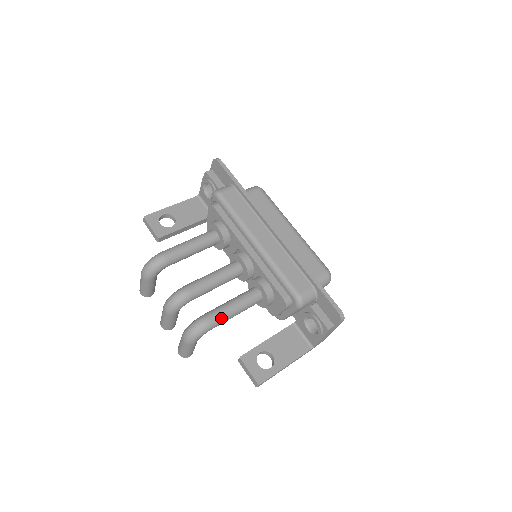
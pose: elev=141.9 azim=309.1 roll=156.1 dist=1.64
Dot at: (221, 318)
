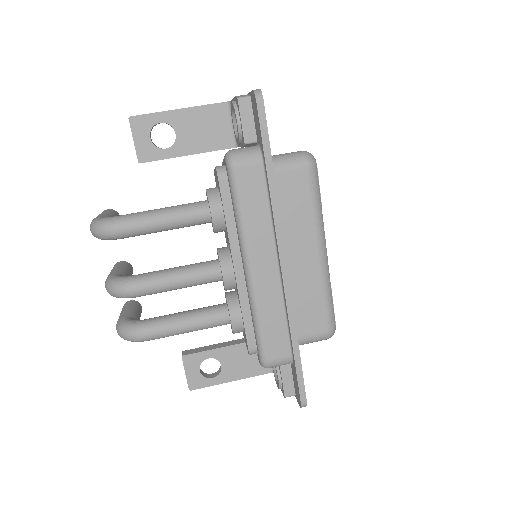
Dot at: (163, 336)
